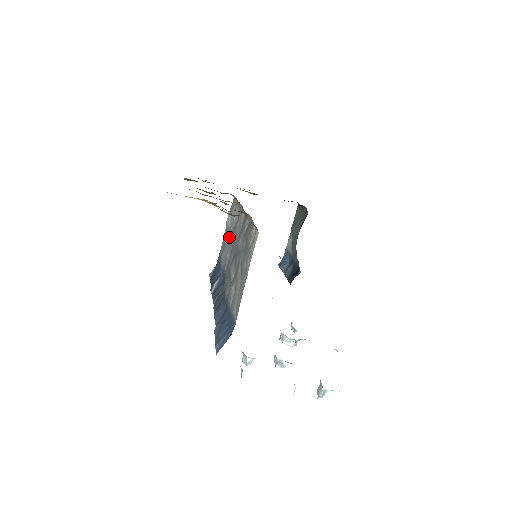
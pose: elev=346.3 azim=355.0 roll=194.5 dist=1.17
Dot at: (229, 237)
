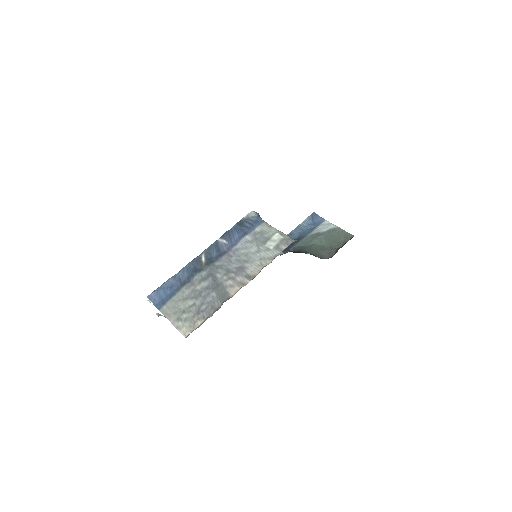
Dot at: (252, 252)
